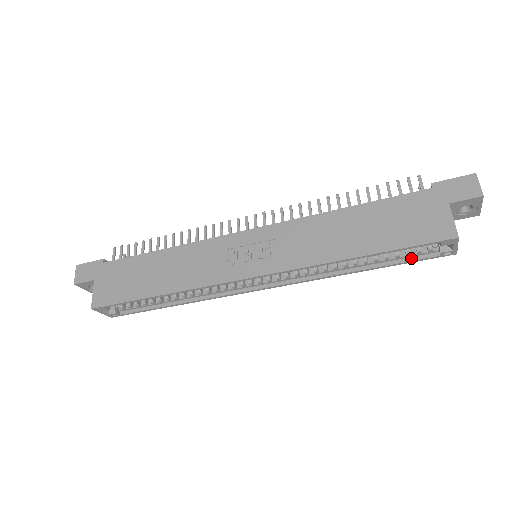
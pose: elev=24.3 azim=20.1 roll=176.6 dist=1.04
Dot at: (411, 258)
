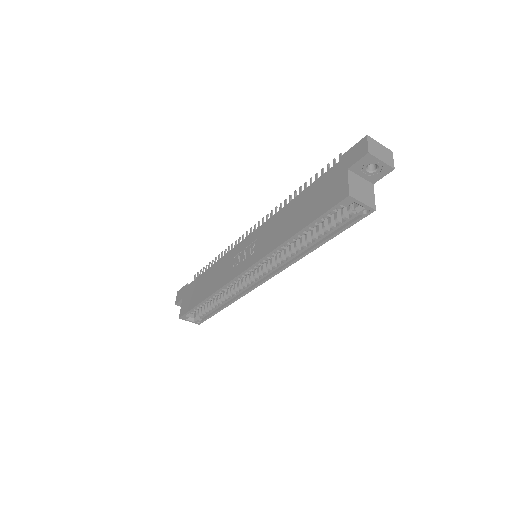
Dot at: (344, 225)
